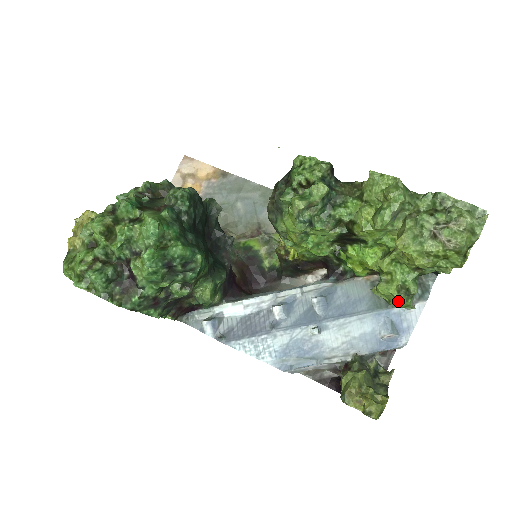
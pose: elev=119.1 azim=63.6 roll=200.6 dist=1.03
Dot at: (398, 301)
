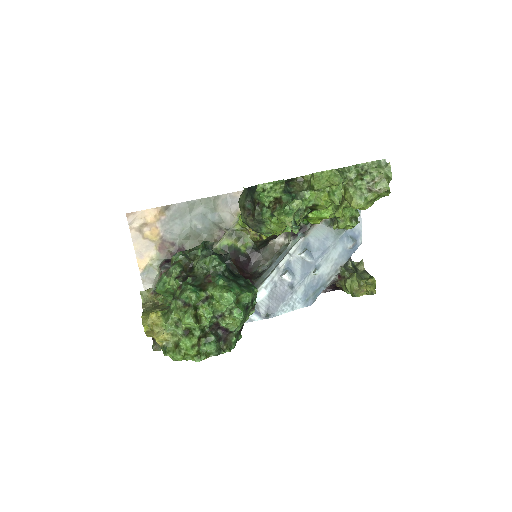
Dot at: occluded
